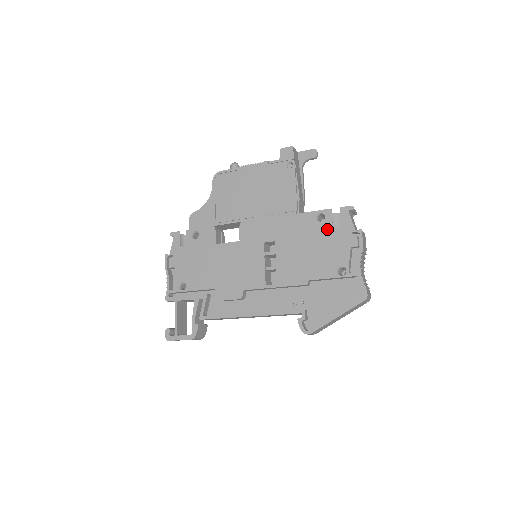
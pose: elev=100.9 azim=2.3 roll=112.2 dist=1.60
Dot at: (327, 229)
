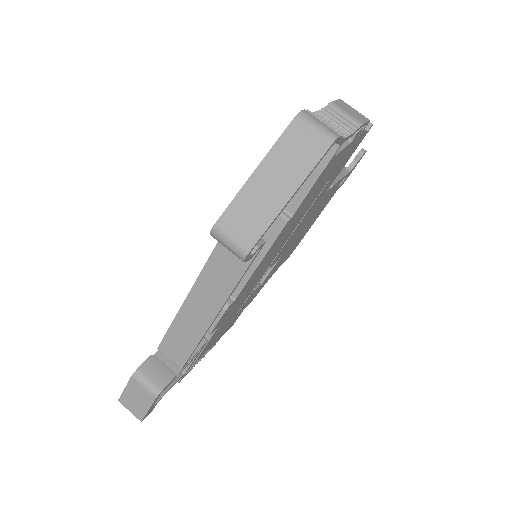
Dot at: occluded
